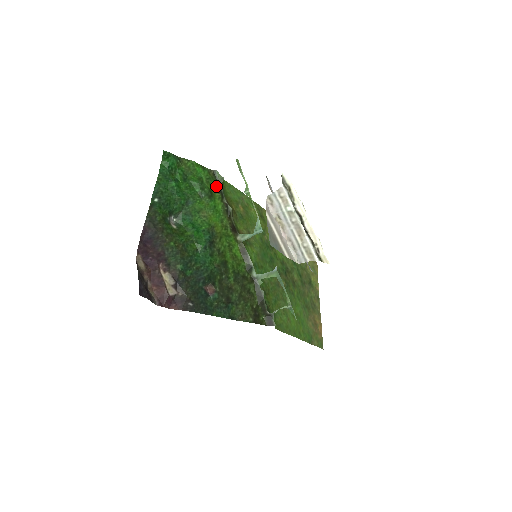
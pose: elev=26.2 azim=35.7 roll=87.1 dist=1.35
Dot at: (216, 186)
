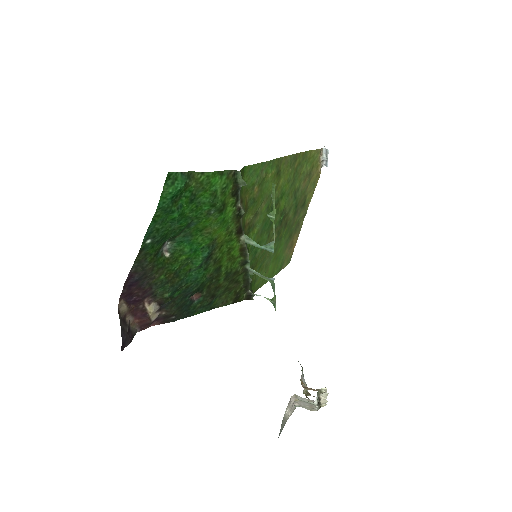
Dot at: (232, 191)
